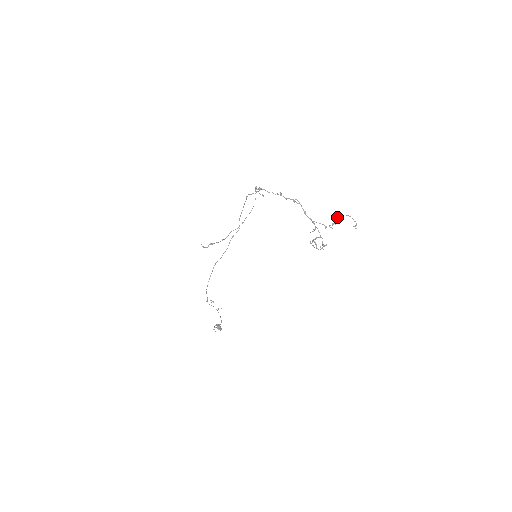
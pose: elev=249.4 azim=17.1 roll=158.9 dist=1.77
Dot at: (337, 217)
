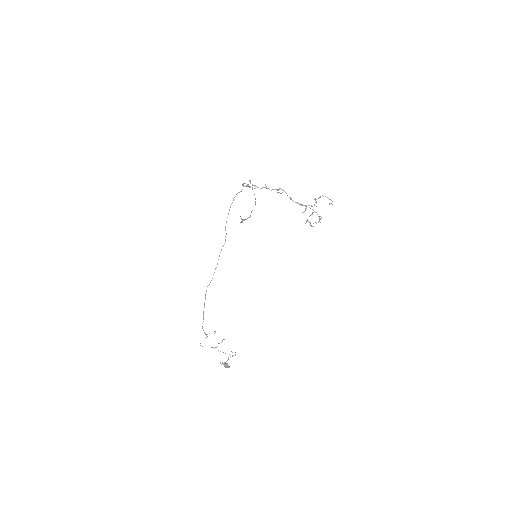
Dot at: (314, 199)
